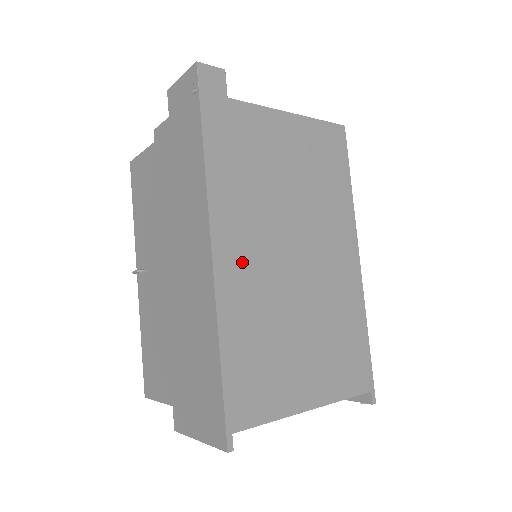
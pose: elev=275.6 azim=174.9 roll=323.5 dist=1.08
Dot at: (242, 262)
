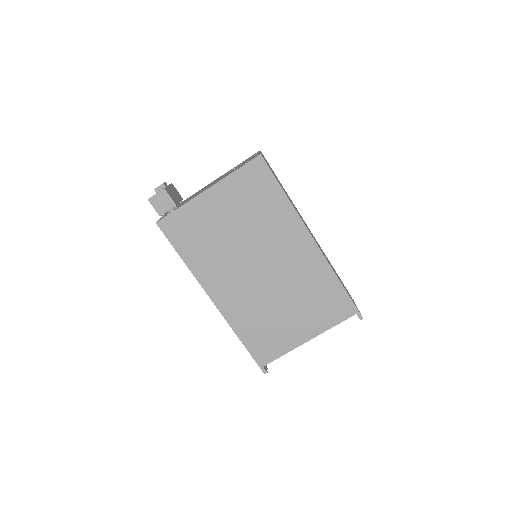
Dot at: (228, 292)
